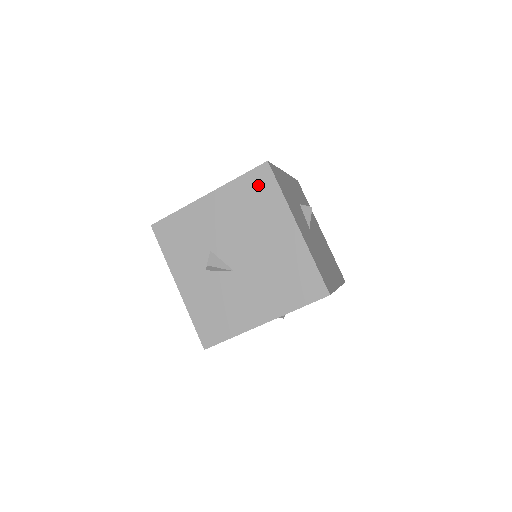
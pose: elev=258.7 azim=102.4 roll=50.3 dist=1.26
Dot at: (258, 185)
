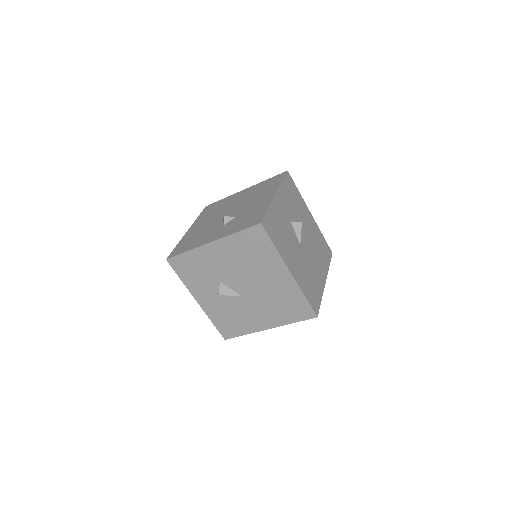
Dot at: (254, 240)
